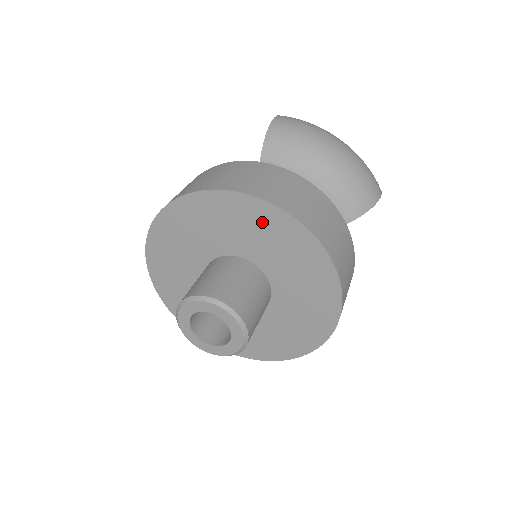
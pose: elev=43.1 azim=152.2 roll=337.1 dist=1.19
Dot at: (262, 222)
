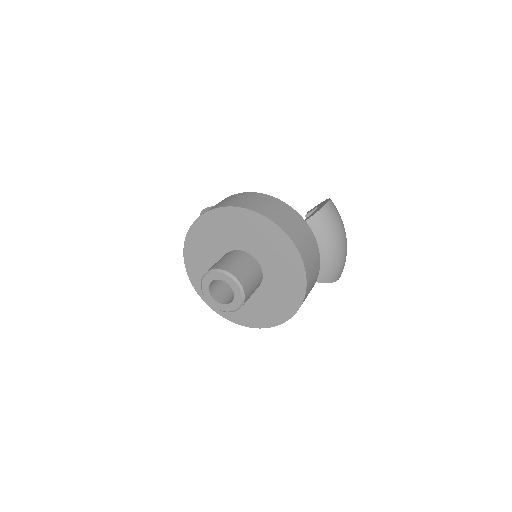
Dot at: (288, 261)
